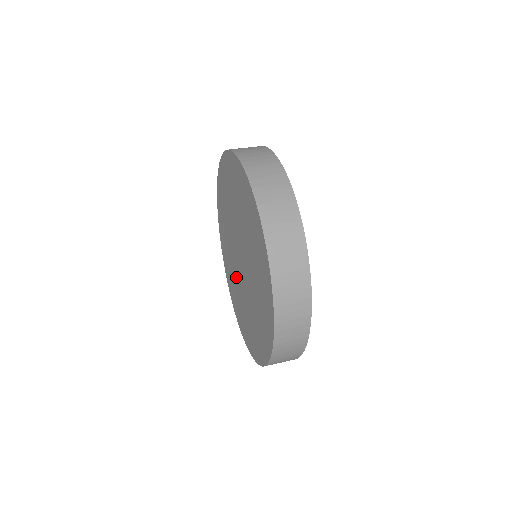
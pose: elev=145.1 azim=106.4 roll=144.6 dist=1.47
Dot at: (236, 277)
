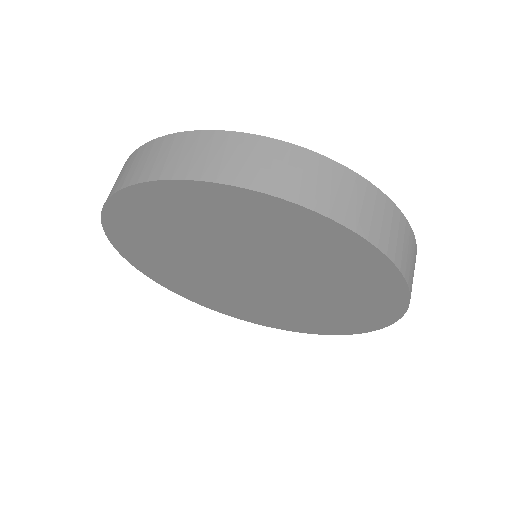
Dot at: (199, 272)
